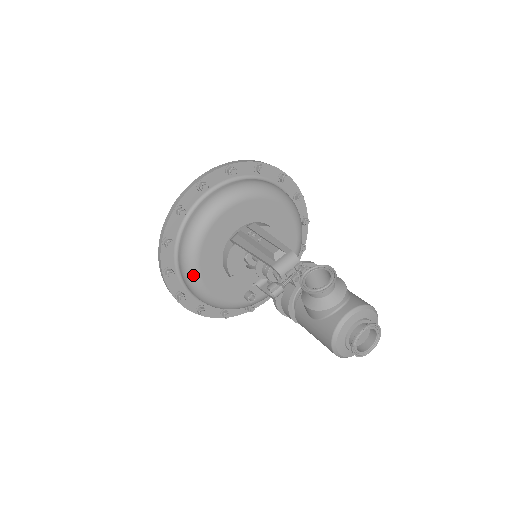
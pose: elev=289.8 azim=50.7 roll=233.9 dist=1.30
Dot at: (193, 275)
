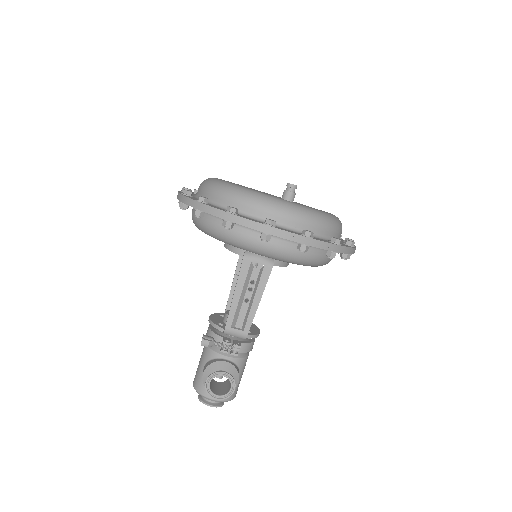
Dot at: (197, 227)
